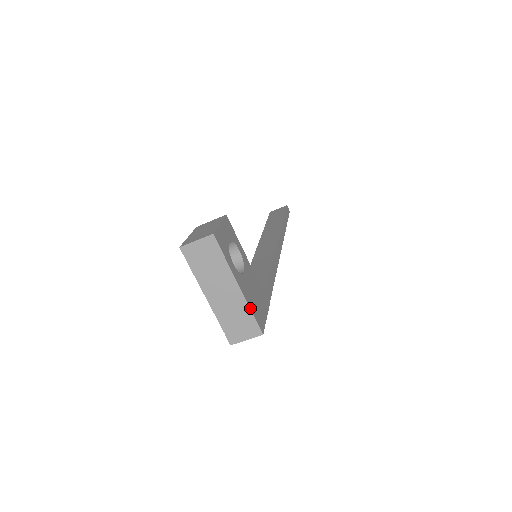
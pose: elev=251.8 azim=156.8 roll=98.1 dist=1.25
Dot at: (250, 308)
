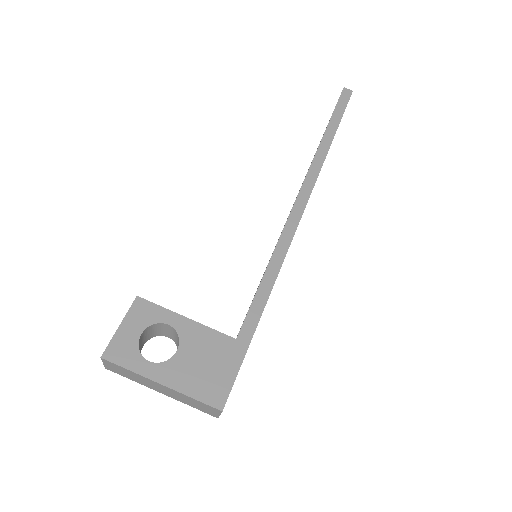
Dot at: (189, 396)
